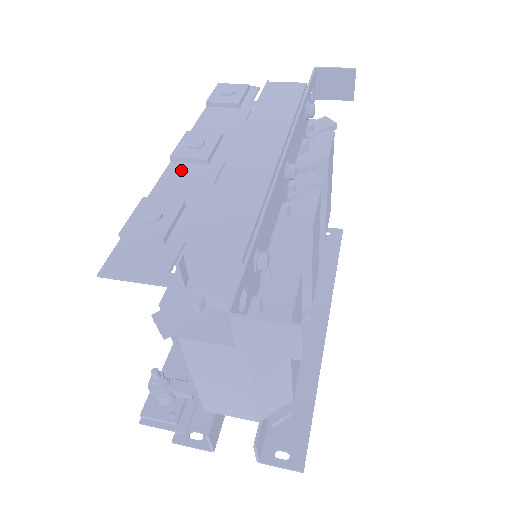
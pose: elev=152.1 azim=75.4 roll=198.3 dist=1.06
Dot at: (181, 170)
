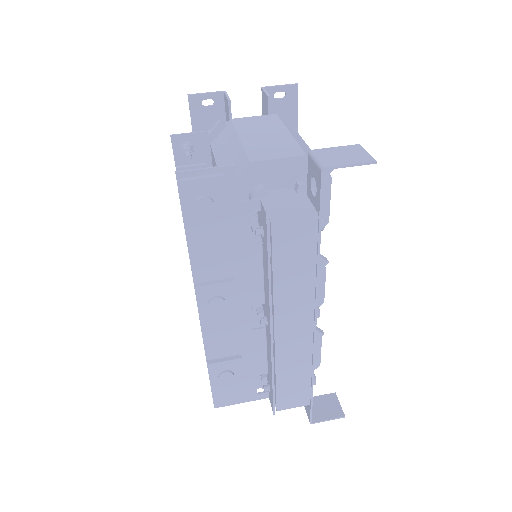
Dot at: (216, 326)
